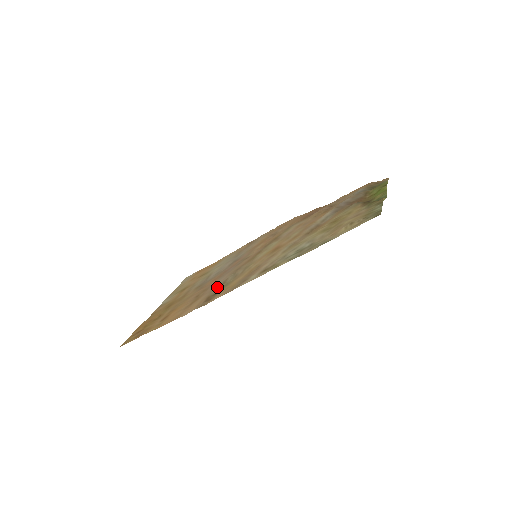
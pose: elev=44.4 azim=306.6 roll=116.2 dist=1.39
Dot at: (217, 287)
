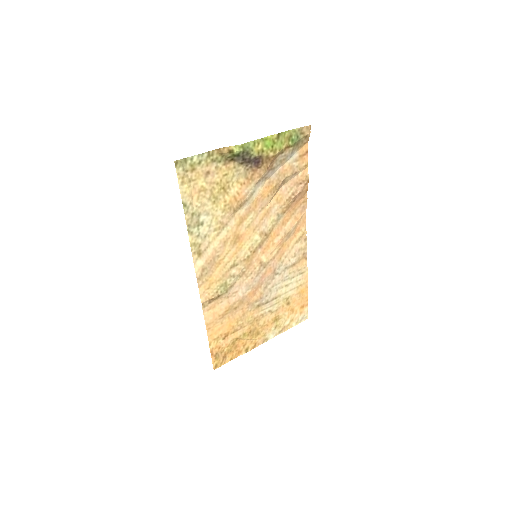
Dot at: (229, 292)
